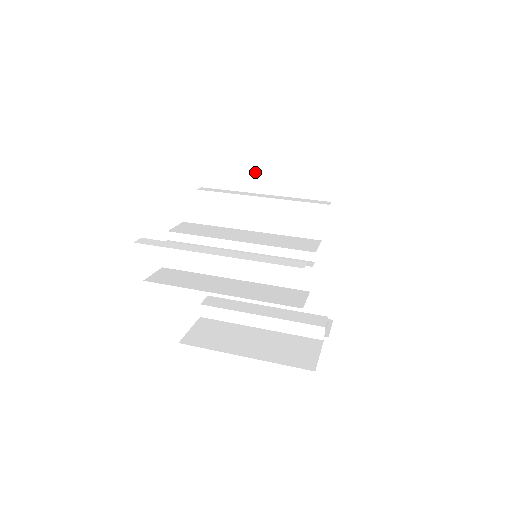
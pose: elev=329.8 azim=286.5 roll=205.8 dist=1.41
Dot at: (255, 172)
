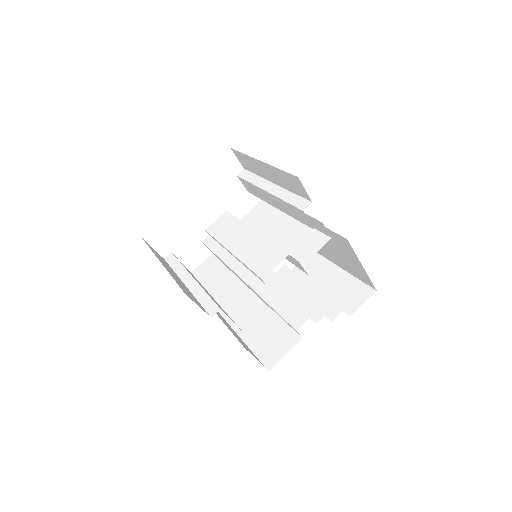
Dot at: (259, 165)
